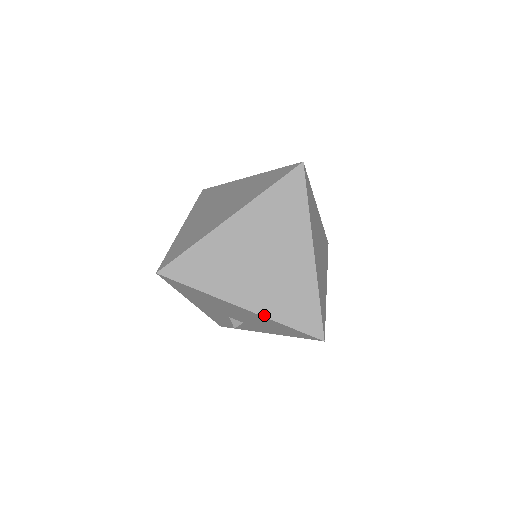
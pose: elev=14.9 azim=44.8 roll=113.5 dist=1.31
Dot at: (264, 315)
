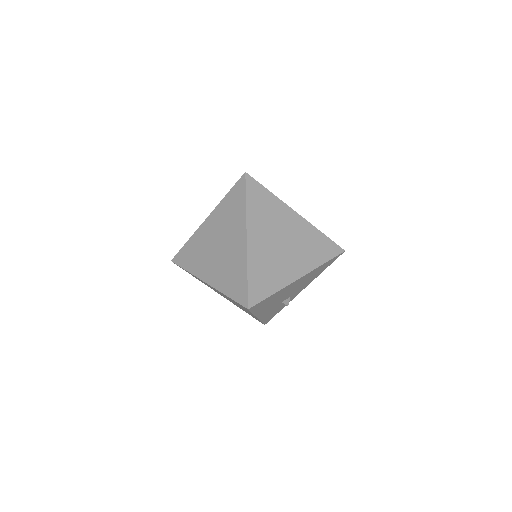
Dot at: (312, 269)
